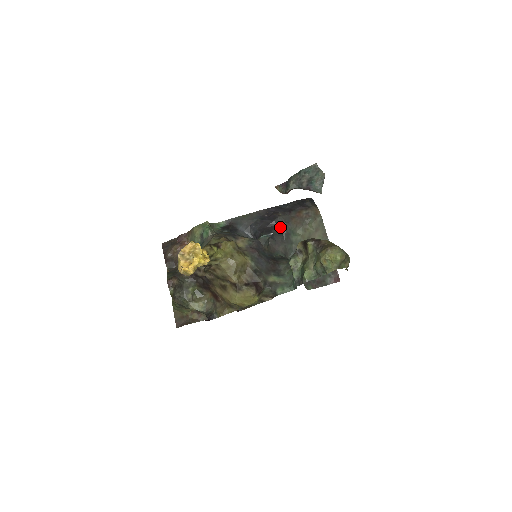
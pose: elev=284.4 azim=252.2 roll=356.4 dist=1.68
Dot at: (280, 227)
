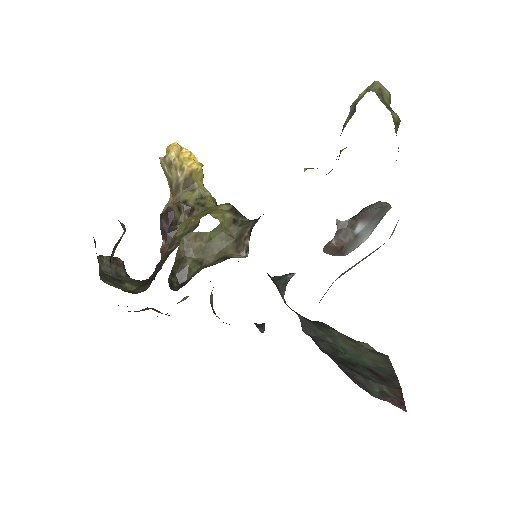
Dot at: occluded
